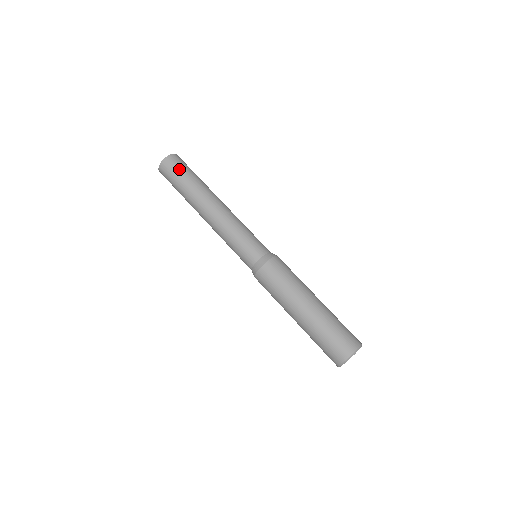
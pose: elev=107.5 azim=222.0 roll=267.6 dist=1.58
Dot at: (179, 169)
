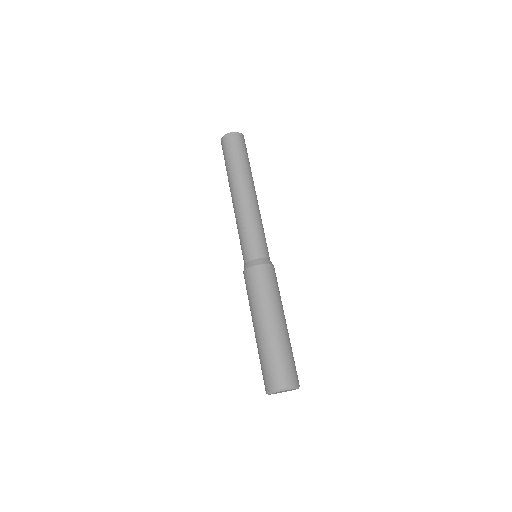
Dot at: (239, 147)
